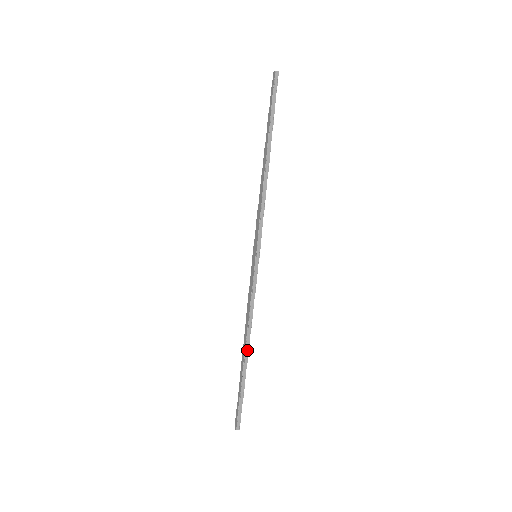
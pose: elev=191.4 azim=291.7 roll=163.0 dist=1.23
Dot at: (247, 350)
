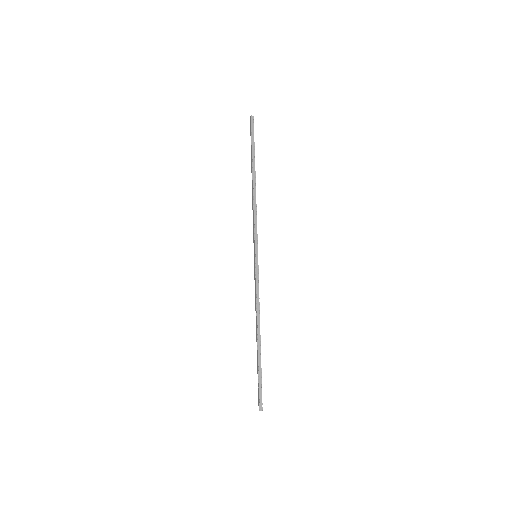
Dot at: (259, 336)
